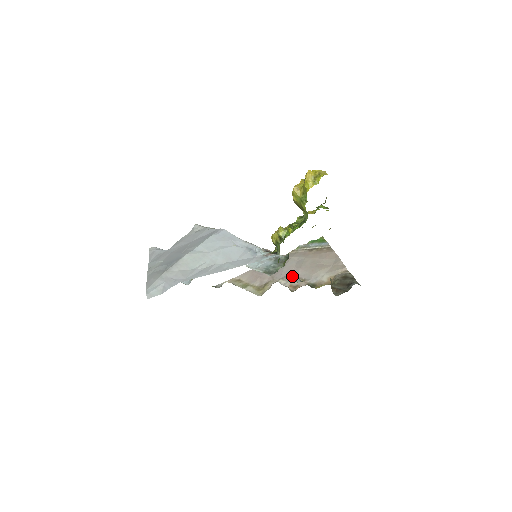
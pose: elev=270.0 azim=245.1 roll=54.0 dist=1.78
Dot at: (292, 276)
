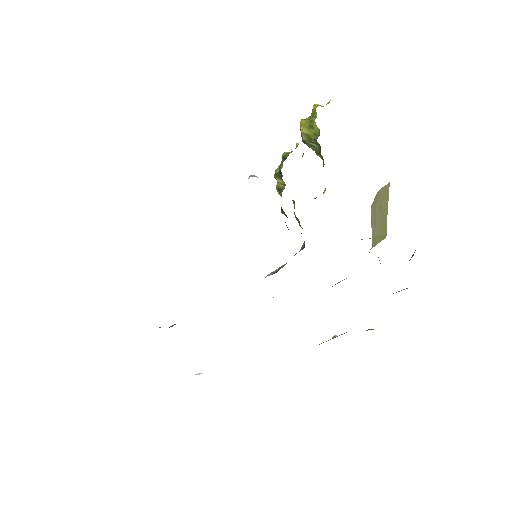
Dot at: occluded
